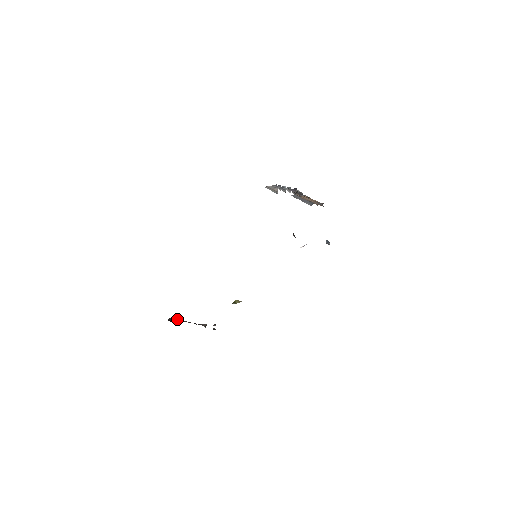
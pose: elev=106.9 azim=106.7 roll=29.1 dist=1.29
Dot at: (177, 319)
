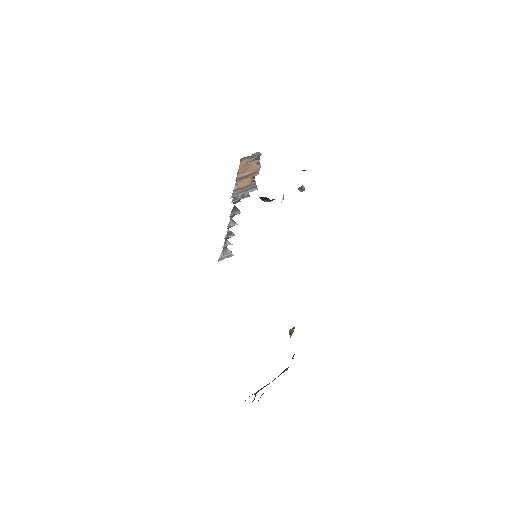
Dot at: occluded
